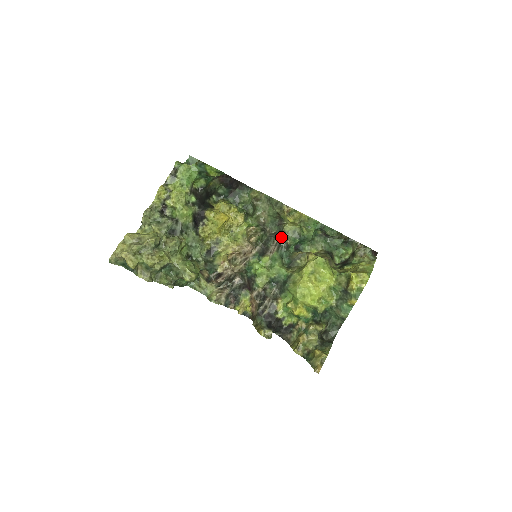
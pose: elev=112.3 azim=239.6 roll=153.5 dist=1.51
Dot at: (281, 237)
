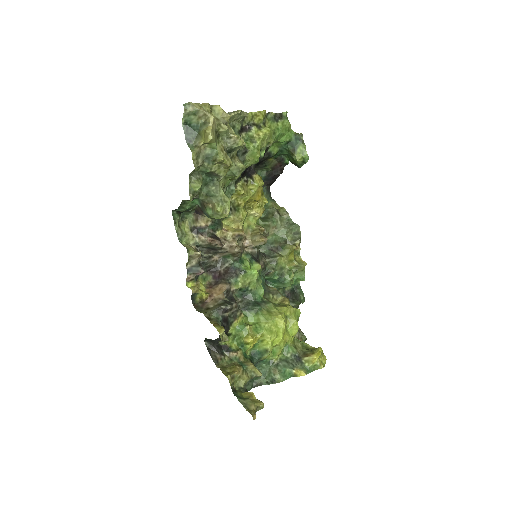
Dot at: (267, 261)
